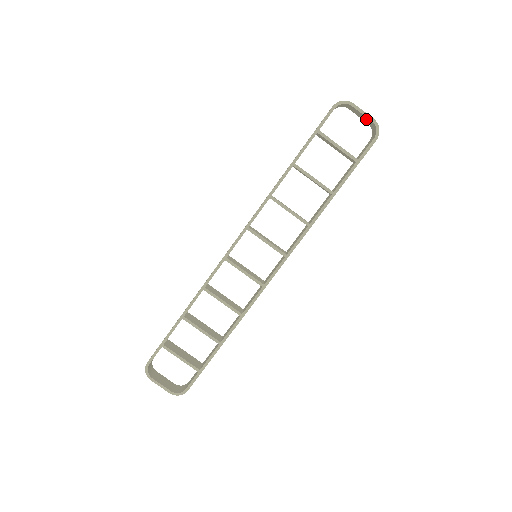
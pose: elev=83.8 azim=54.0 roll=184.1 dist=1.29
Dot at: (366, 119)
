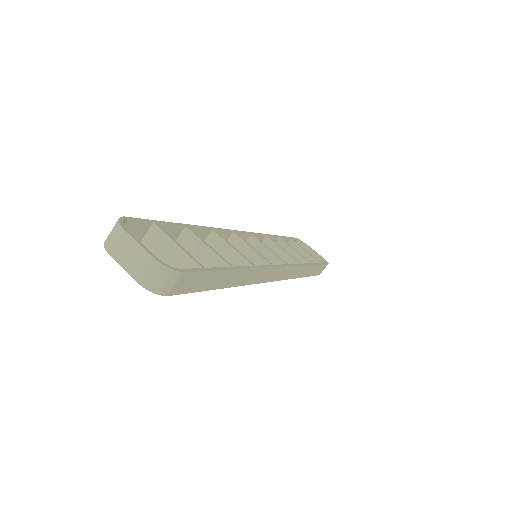
Dot at: occluded
